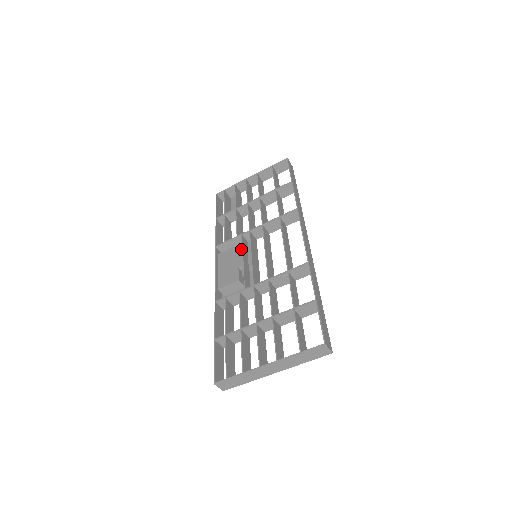
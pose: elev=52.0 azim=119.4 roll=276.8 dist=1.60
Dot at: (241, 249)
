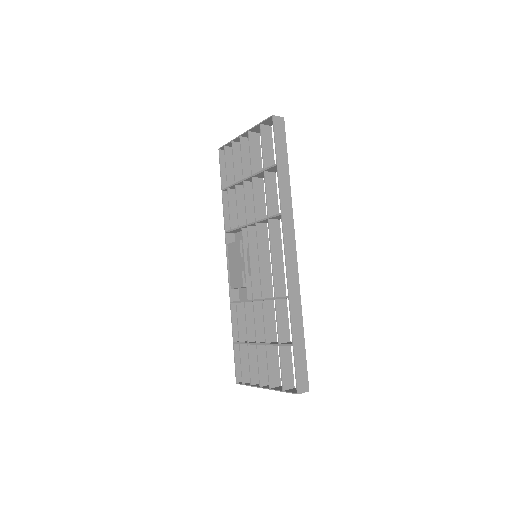
Dot at: (242, 248)
